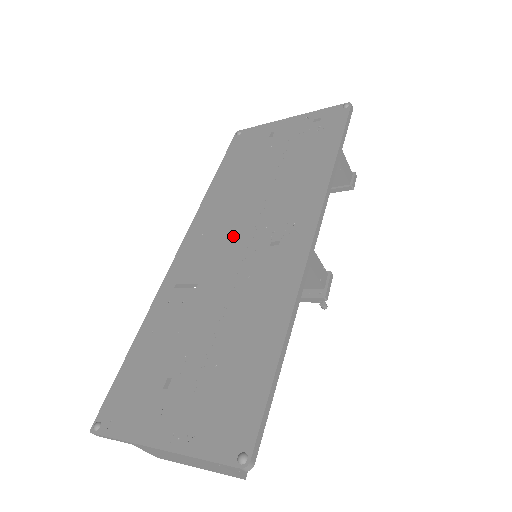
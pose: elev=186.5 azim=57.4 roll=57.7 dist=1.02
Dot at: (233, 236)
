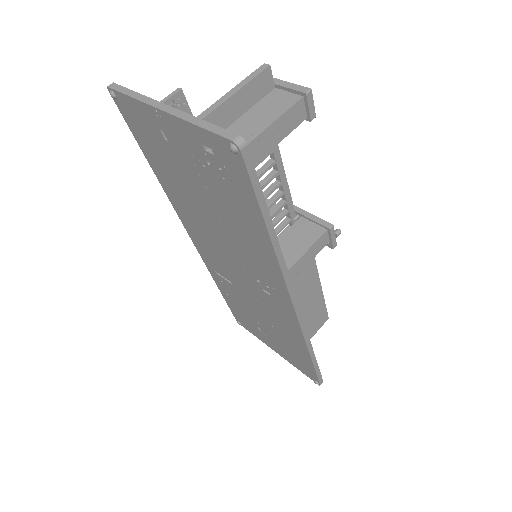
Dot at: (227, 261)
